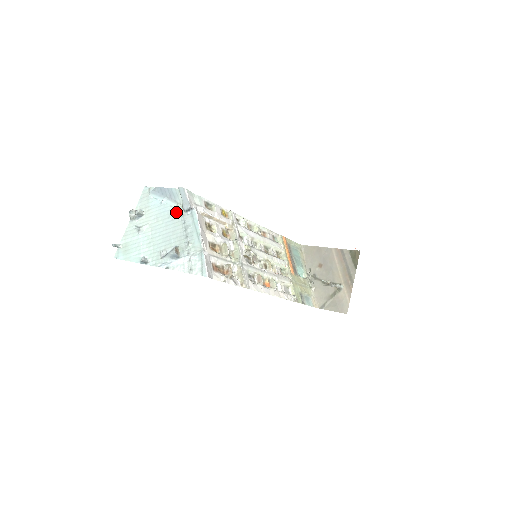
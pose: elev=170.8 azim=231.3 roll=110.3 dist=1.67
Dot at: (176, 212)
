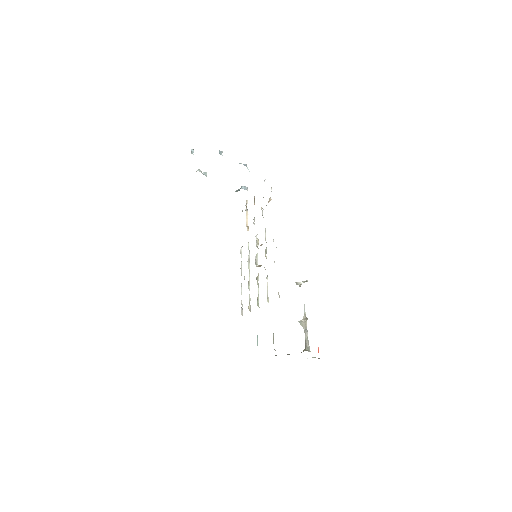
Dot at: occluded
